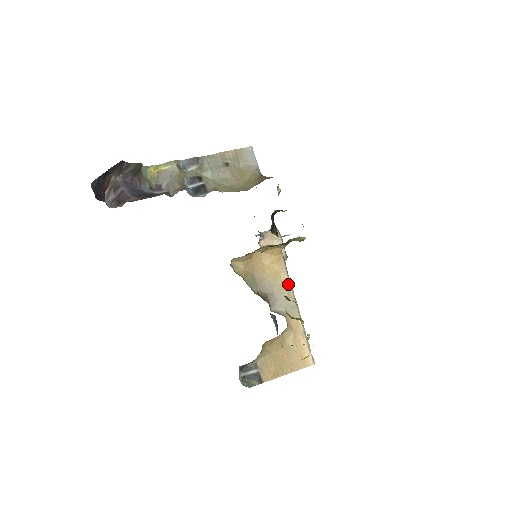
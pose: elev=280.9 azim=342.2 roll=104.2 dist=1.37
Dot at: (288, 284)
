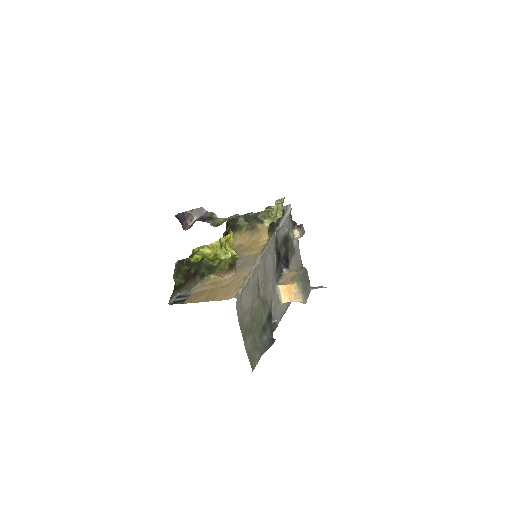
Dot at: (258, 255)
